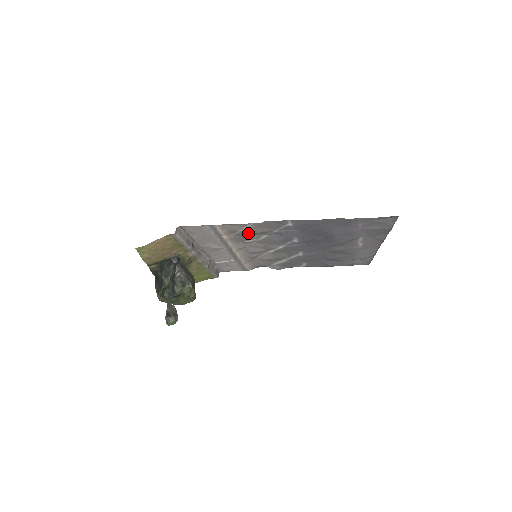
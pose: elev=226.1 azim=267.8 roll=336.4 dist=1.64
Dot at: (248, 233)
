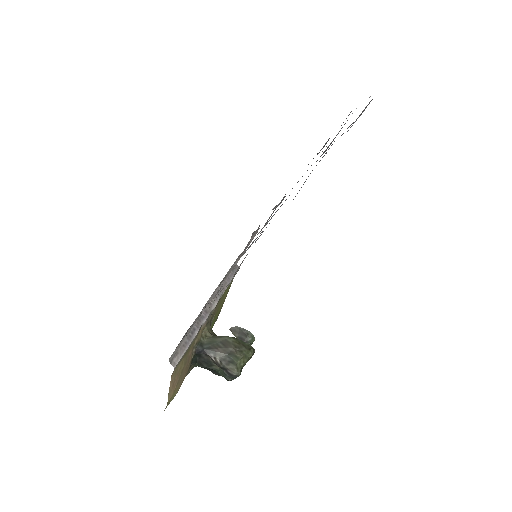
Dot at: occluded
